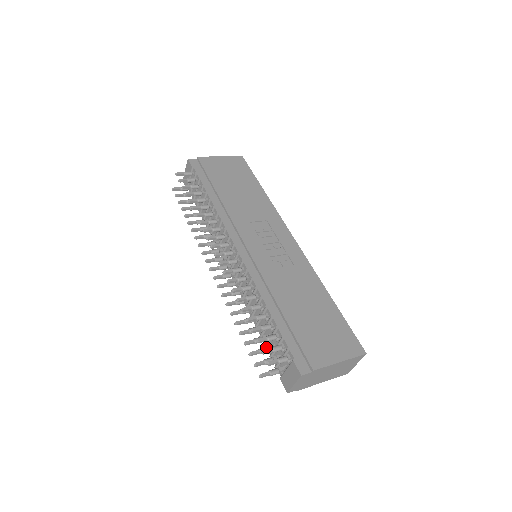
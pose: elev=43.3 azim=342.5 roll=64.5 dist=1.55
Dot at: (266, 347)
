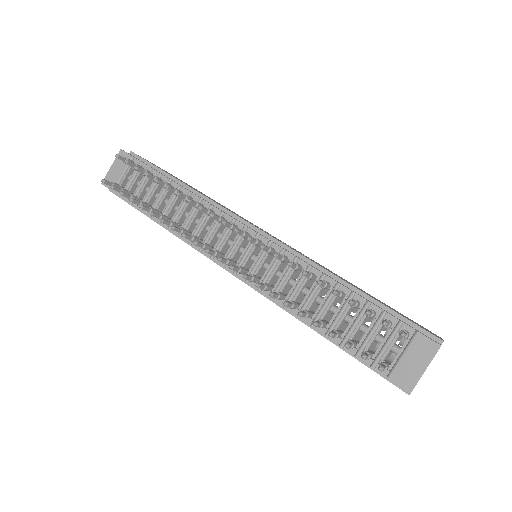
Dot at: (352, 340)
